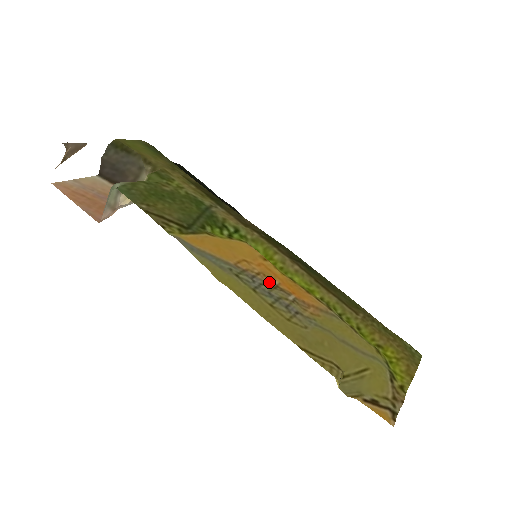
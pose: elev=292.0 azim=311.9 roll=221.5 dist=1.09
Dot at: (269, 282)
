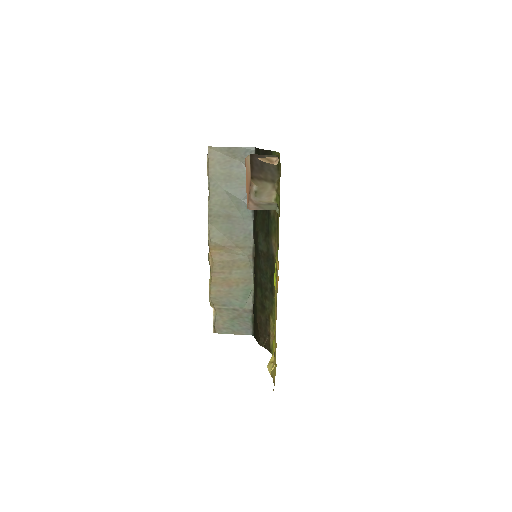
Dot at: occluded
